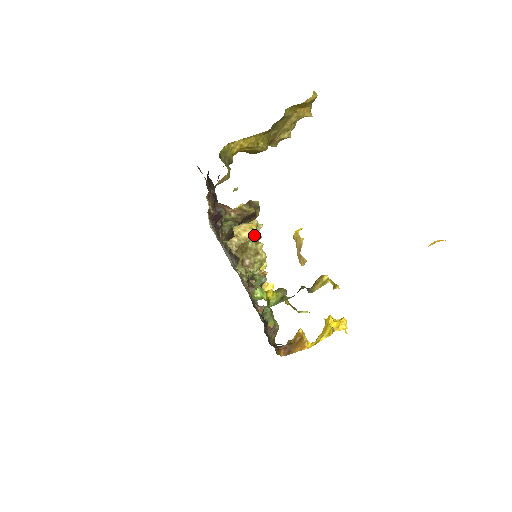
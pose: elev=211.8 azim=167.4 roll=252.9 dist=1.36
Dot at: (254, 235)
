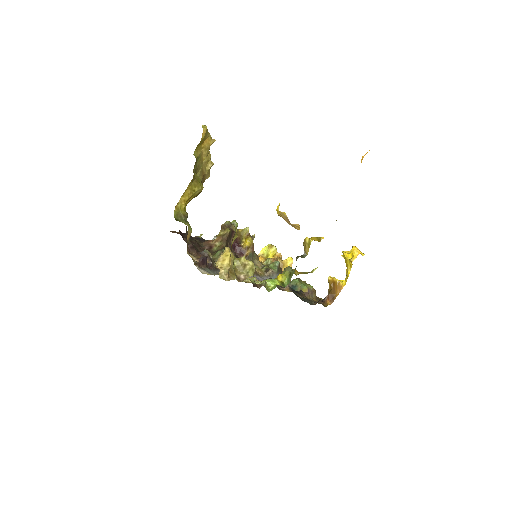
Dot at: (233, 257)
